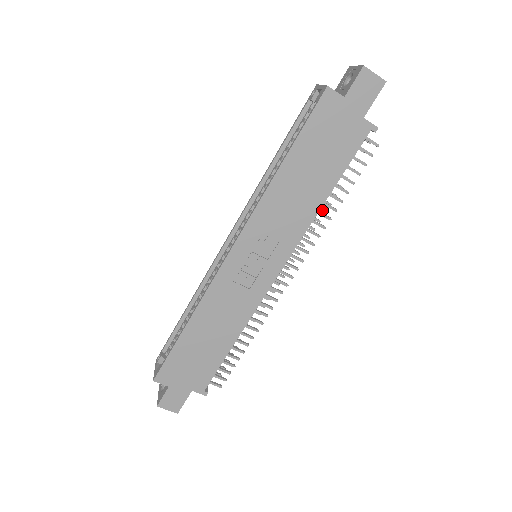
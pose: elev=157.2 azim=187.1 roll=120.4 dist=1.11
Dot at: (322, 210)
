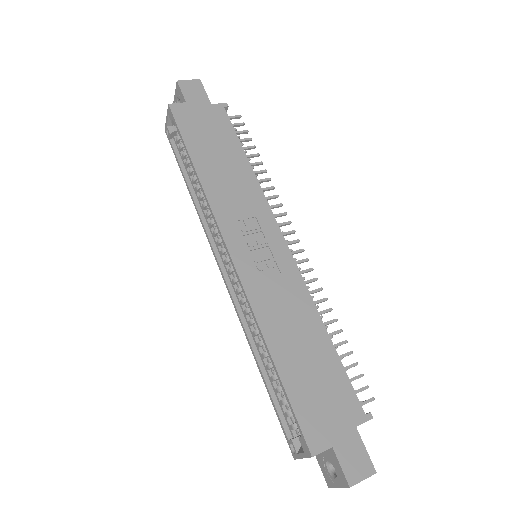
Dot at: occluded
